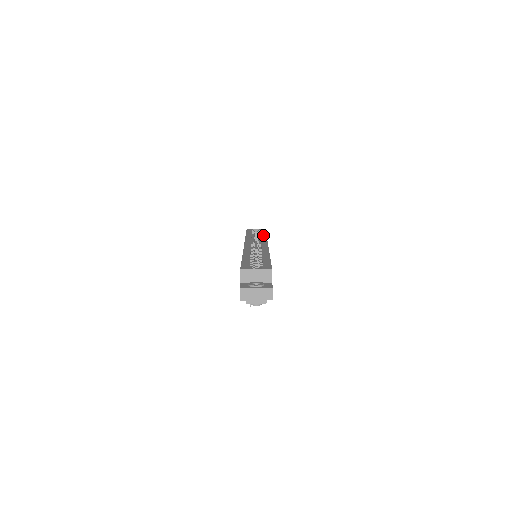
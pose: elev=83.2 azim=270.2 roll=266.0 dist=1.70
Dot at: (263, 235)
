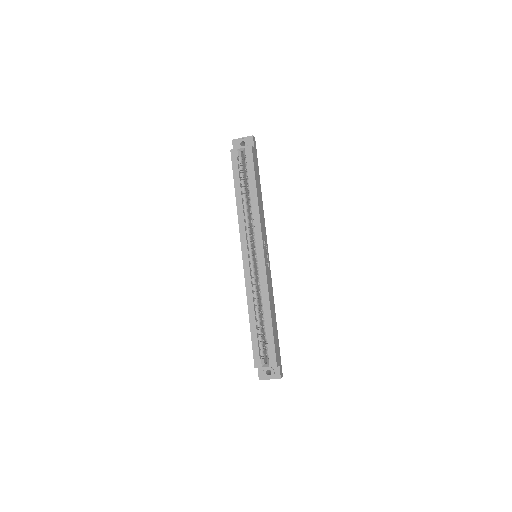
Dot at: (254, 197)
